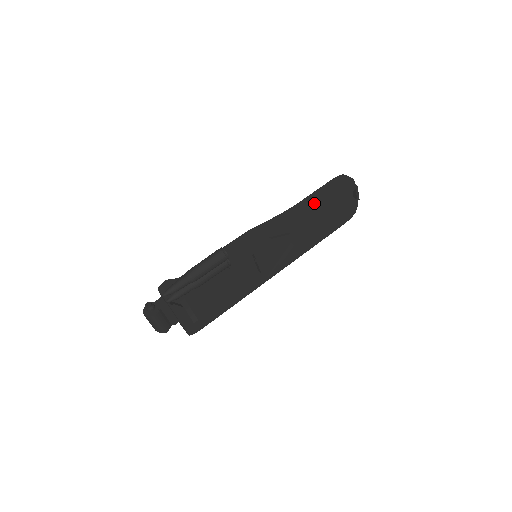
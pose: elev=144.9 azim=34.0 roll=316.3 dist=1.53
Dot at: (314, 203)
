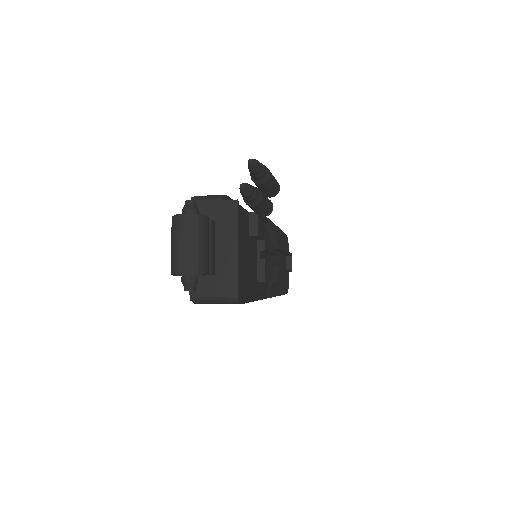
Dot at: (281, 236)
